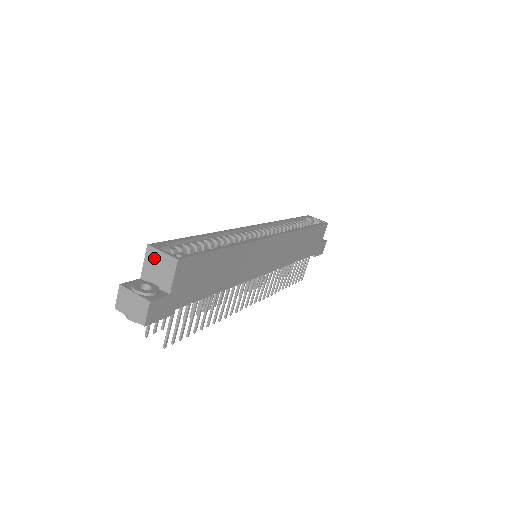
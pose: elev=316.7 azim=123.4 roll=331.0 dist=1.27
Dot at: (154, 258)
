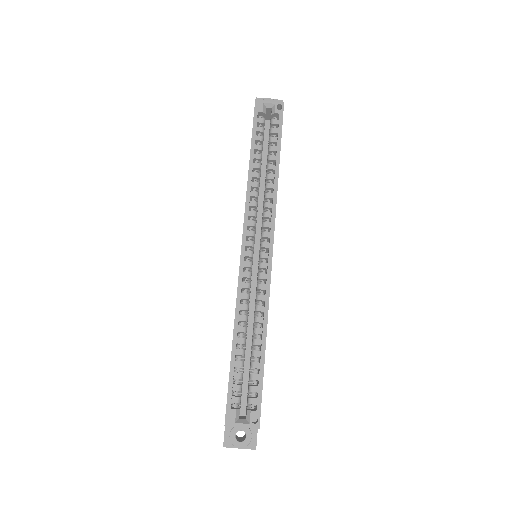
Dot at: (235, 426)
